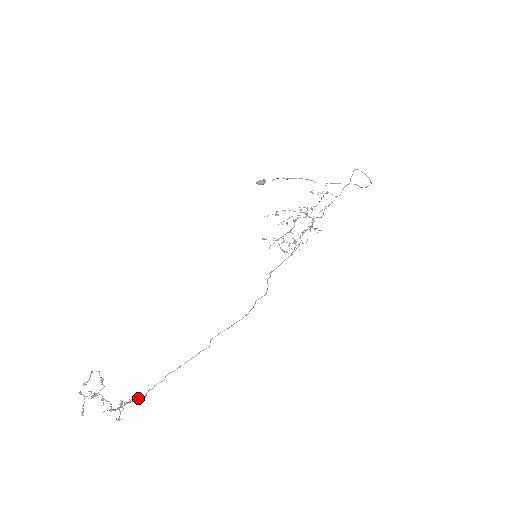
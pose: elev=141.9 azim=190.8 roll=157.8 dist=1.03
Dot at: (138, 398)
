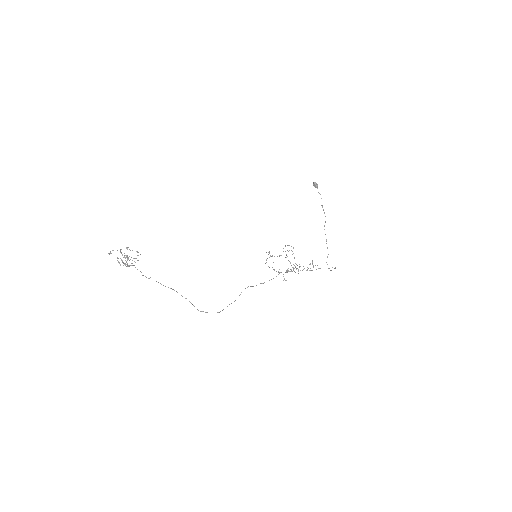
Dot at: occluded
